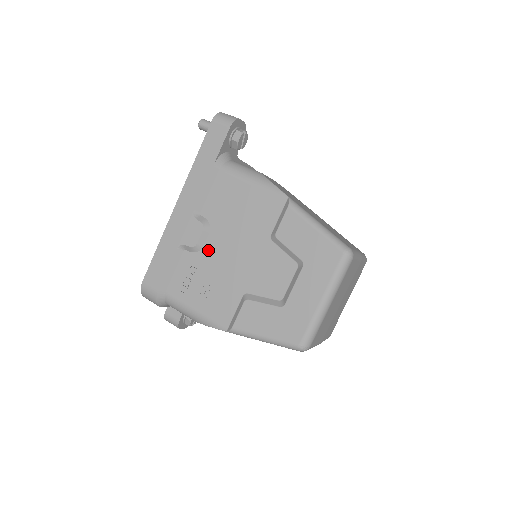
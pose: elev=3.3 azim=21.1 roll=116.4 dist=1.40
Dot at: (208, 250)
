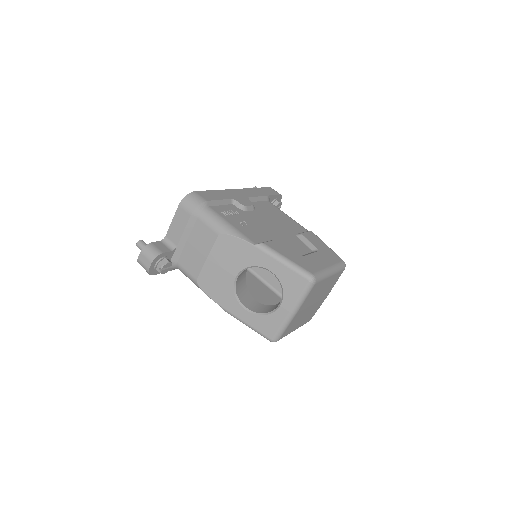
Dot at: (251, 214)
